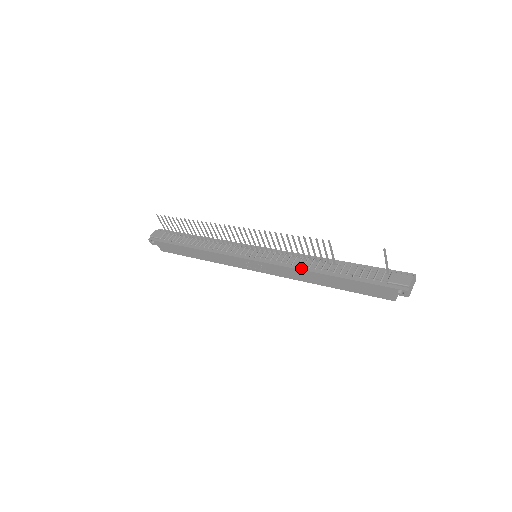
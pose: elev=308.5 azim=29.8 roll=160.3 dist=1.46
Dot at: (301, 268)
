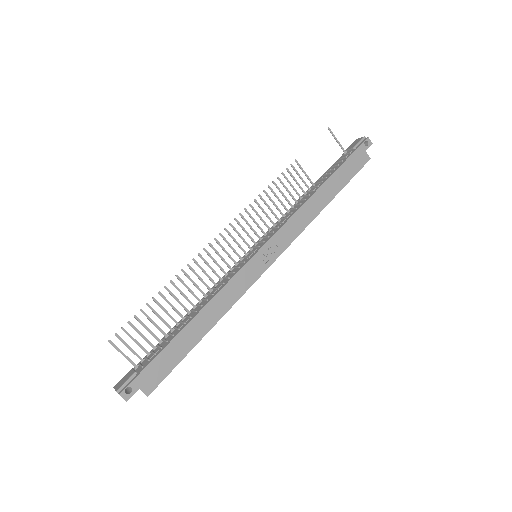
Dot at: (301, 205)
